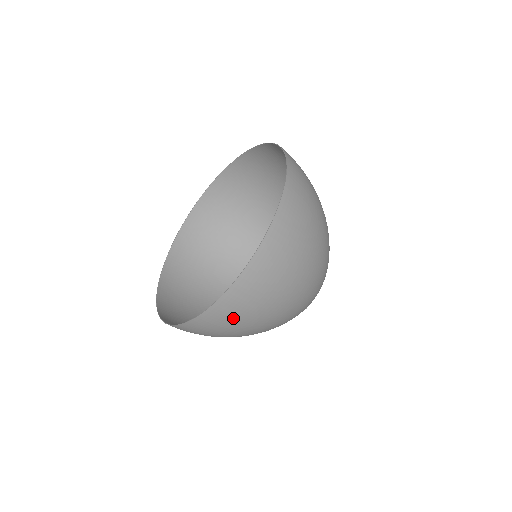
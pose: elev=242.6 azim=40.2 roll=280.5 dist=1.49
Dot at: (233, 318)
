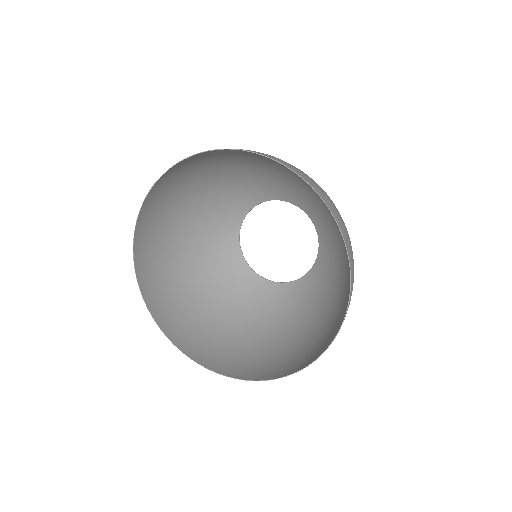
Dot at: (261, 364)
